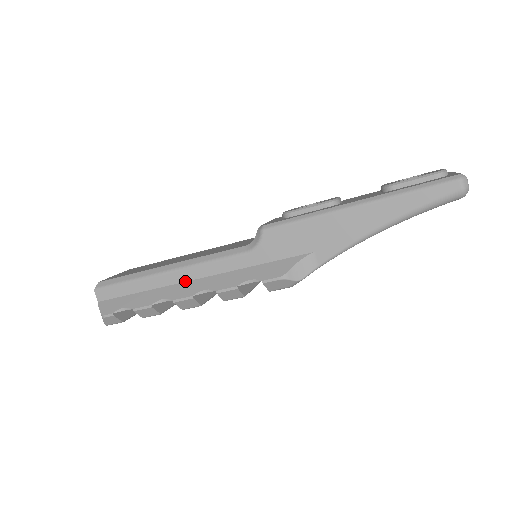
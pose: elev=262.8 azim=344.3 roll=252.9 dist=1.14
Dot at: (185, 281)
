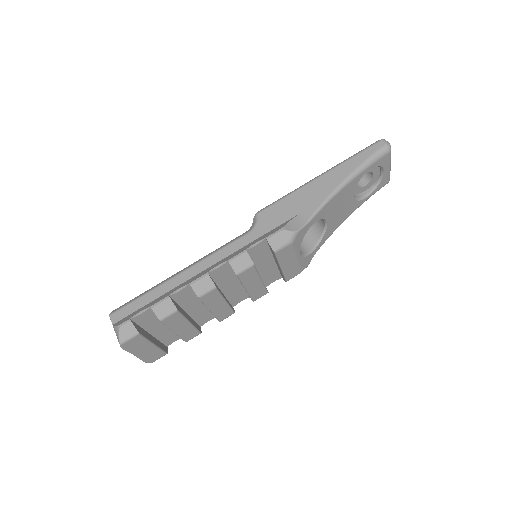
Dot at: (198, 273)
